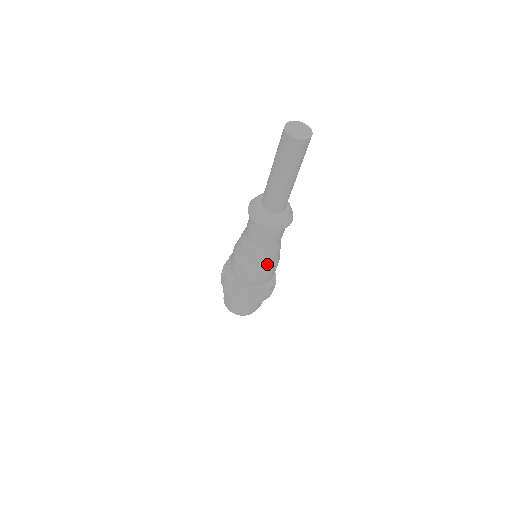
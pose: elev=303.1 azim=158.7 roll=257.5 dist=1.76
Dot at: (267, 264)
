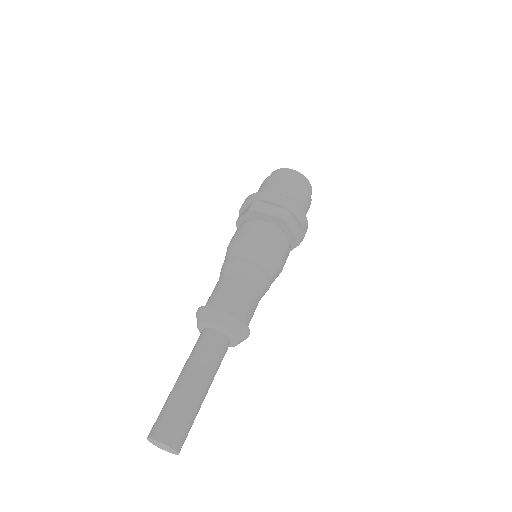
Dot at: occluded
